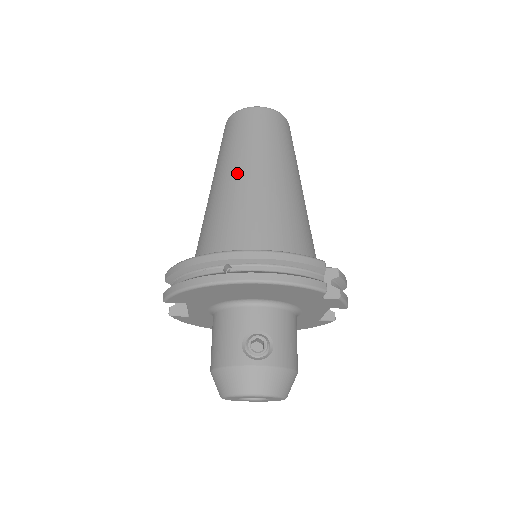
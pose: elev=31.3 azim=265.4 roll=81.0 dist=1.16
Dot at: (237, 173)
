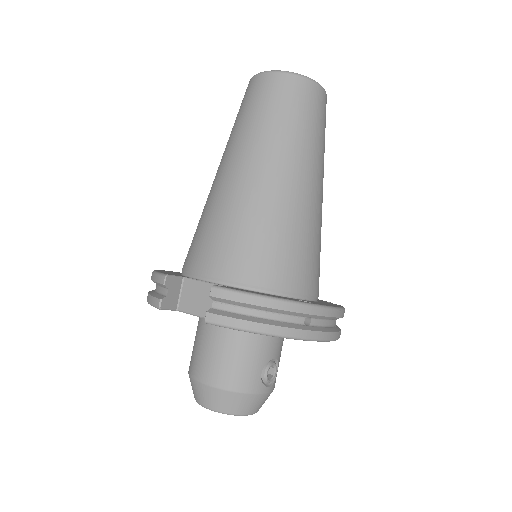
Dot at: (301, 179)
